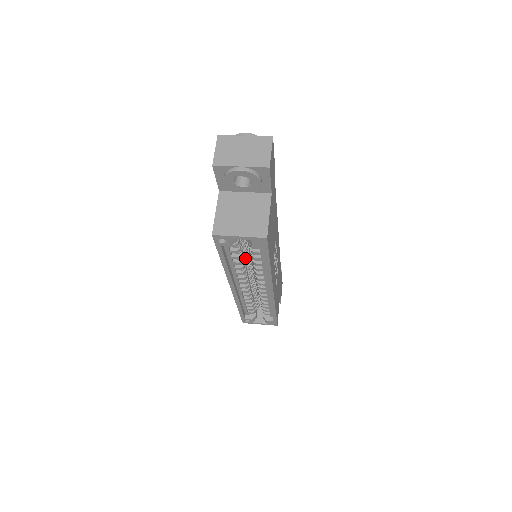
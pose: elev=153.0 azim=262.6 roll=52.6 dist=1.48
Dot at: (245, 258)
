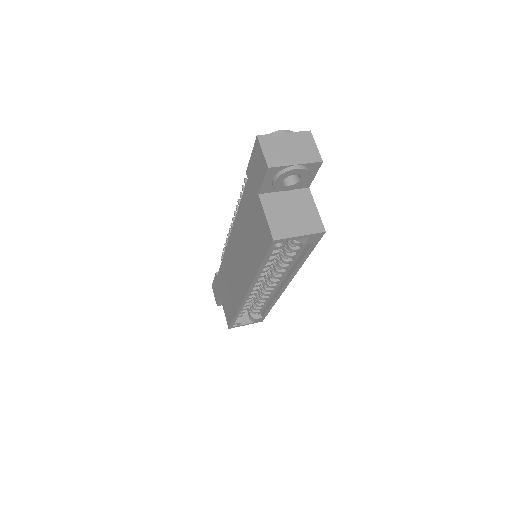
Dot at: occluded
